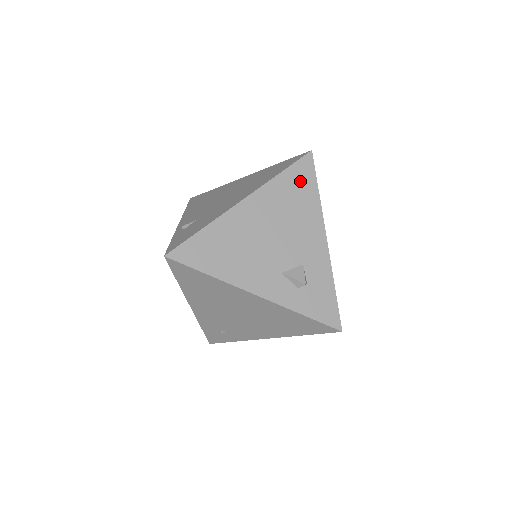
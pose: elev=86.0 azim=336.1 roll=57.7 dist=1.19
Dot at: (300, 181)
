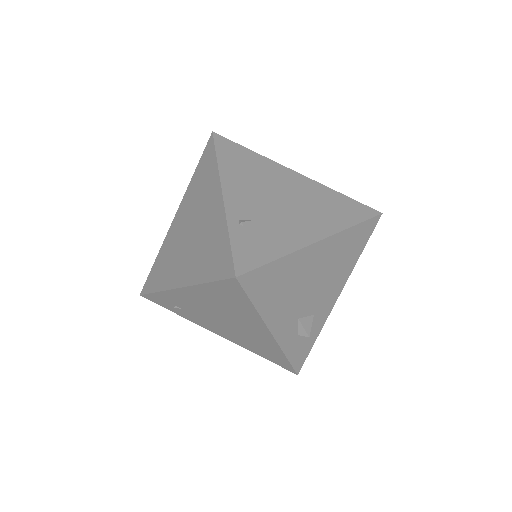
Dot at: (359, 239)
